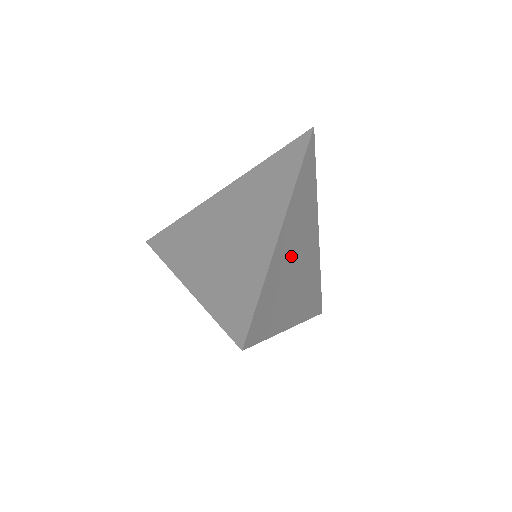
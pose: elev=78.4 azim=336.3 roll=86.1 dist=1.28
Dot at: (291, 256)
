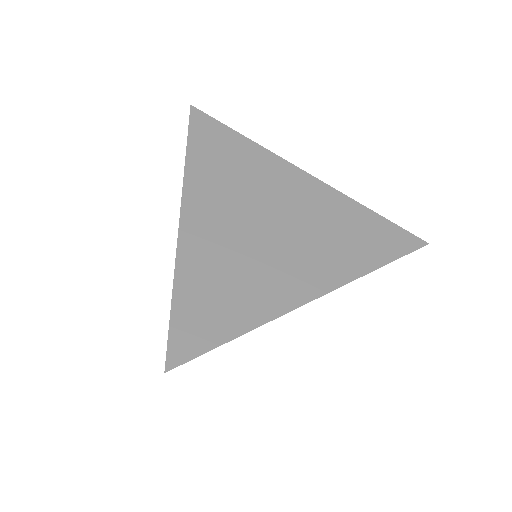
Dot at: occluded
